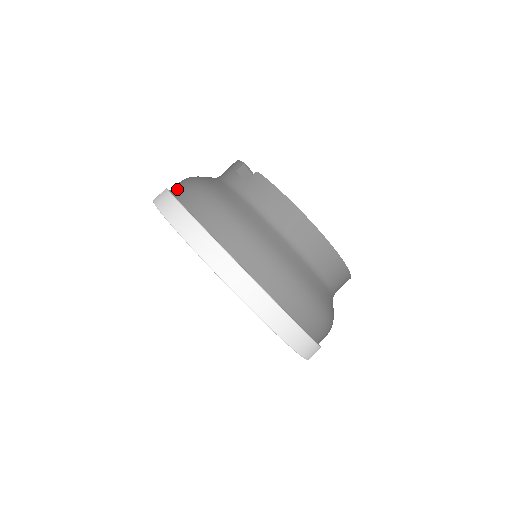
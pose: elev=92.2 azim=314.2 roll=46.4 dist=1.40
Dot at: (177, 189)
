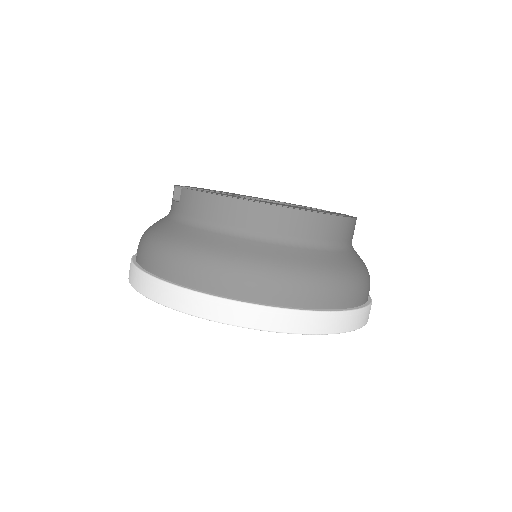
Dot at: occluded
